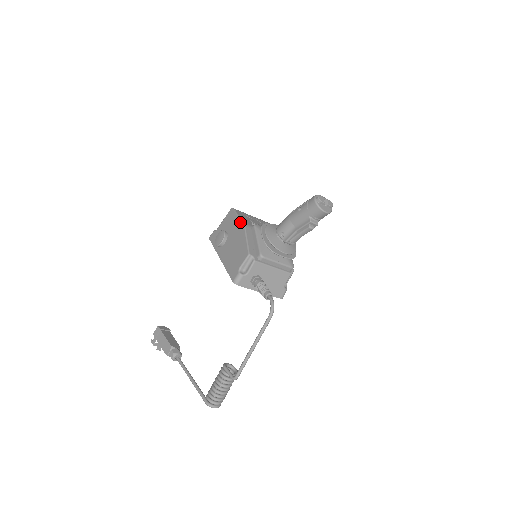
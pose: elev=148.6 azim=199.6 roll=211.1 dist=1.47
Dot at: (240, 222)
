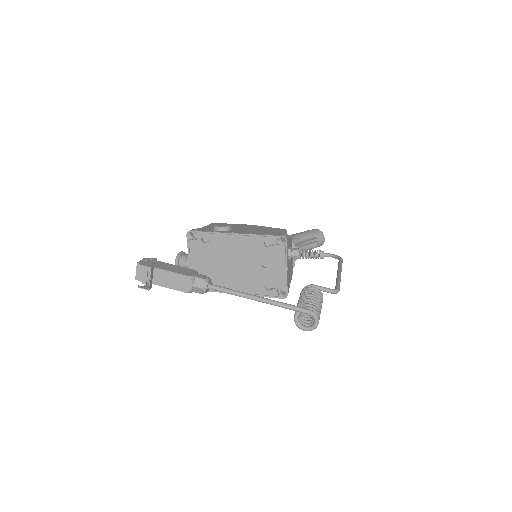
Dot at: (244, 224)
